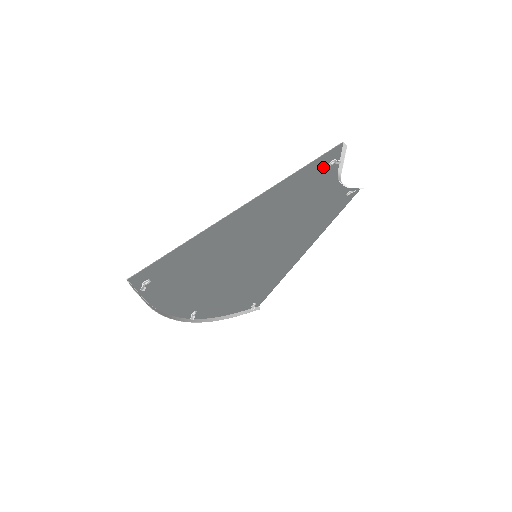
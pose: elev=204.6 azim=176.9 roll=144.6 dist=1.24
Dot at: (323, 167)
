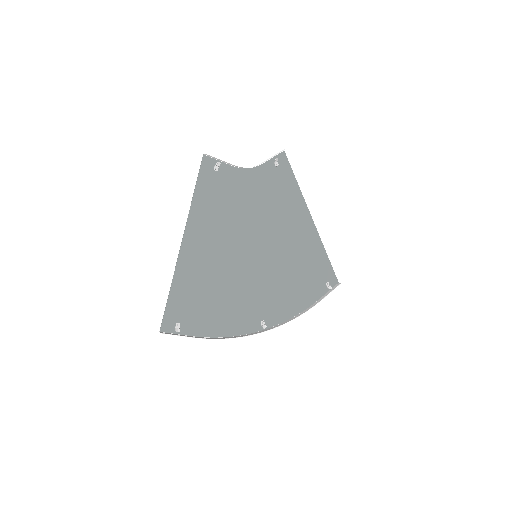
Dot at: (213, 176)
